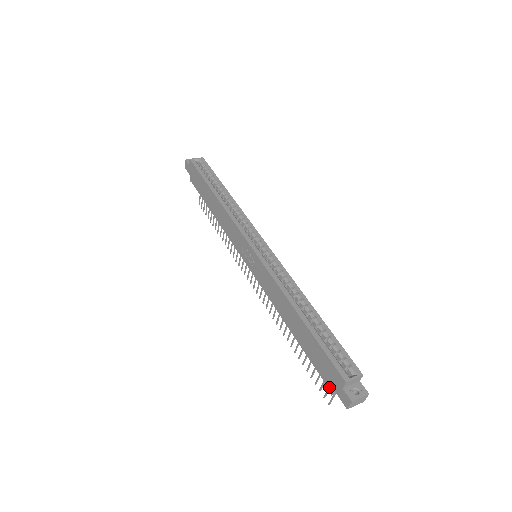
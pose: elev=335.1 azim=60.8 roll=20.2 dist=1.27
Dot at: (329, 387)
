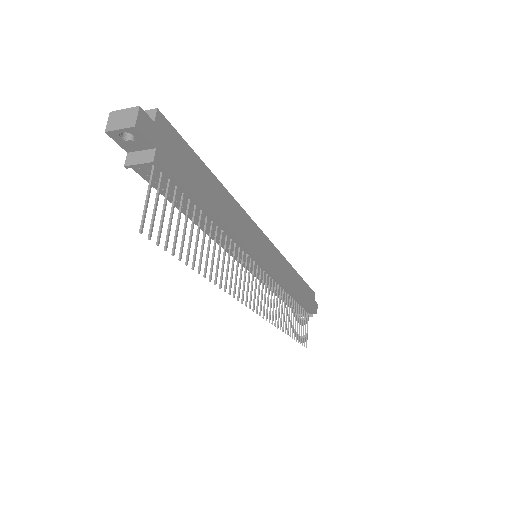
Dot at: occluded
